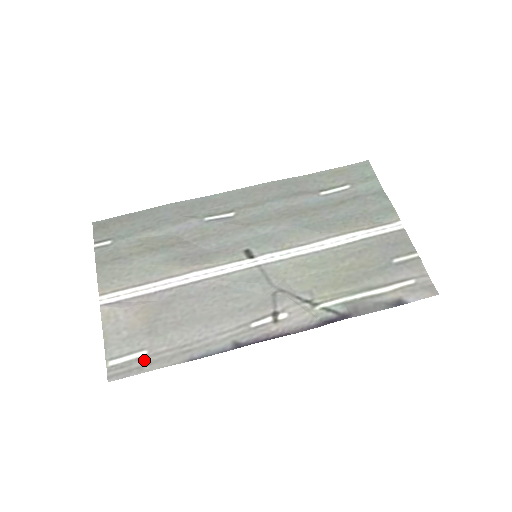
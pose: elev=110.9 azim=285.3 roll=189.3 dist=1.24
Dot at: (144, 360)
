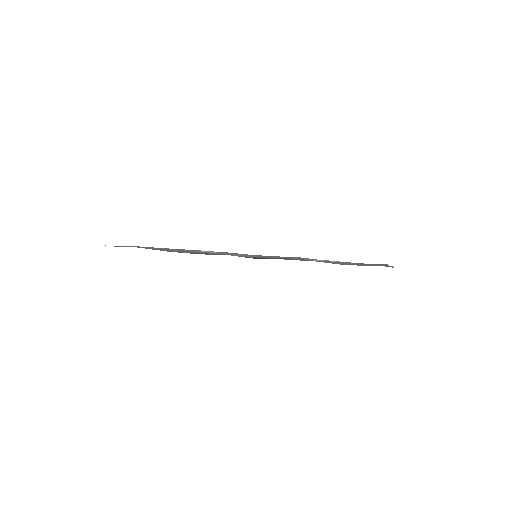
Dot at: occluded
